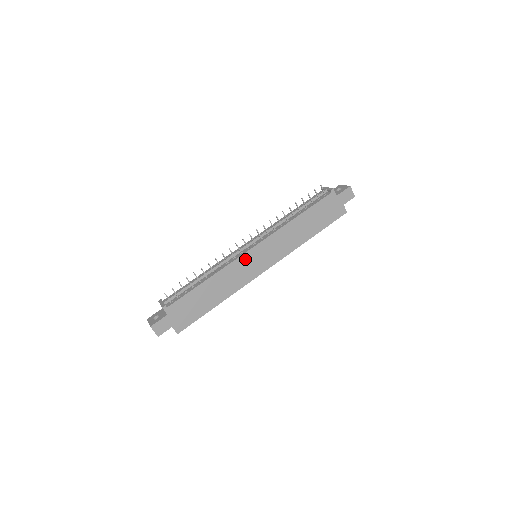
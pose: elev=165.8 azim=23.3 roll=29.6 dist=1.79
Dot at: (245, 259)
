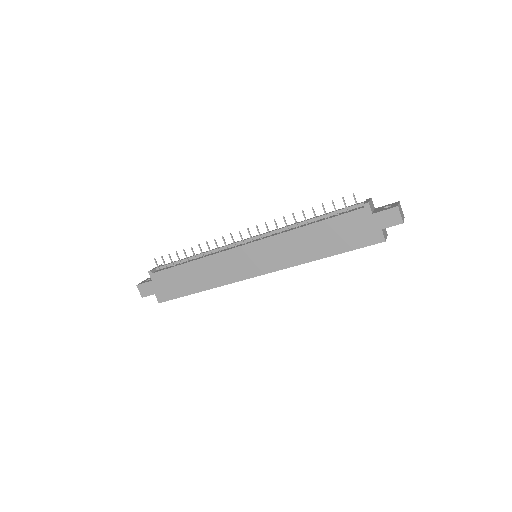
Dot at: (235, 254)
